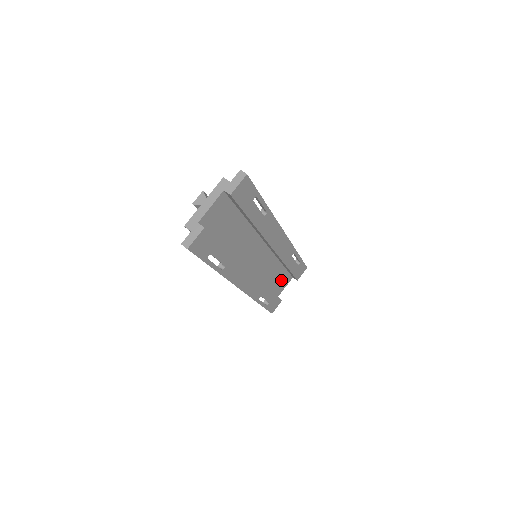
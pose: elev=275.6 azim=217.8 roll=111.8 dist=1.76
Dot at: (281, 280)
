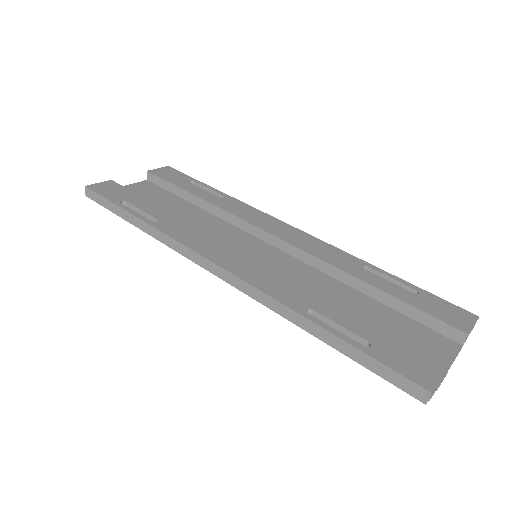
Dot at: (403, 333)
